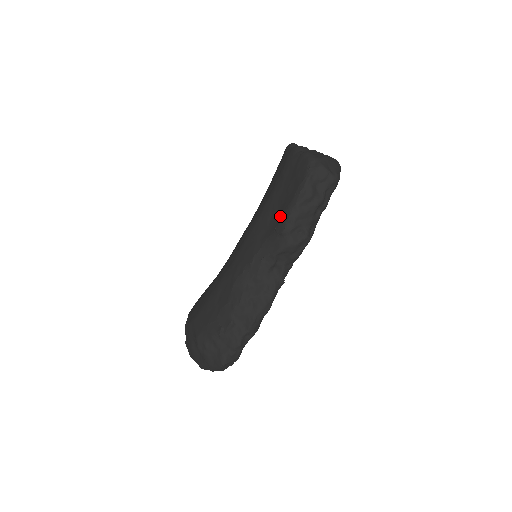
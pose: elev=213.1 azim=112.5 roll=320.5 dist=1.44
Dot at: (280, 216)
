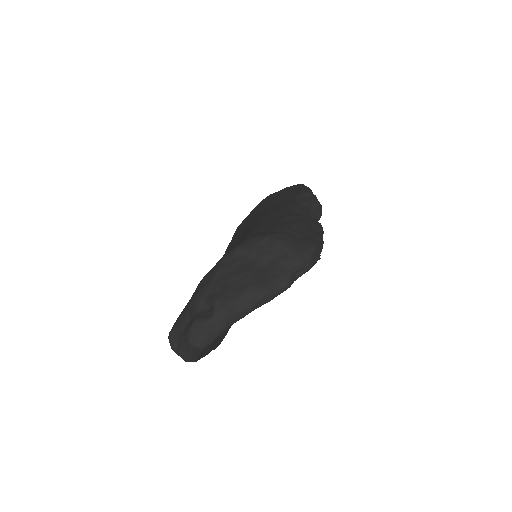
Dot at: (296, 193)
